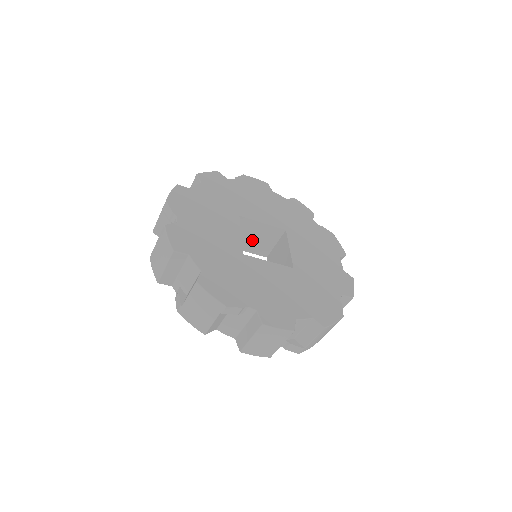
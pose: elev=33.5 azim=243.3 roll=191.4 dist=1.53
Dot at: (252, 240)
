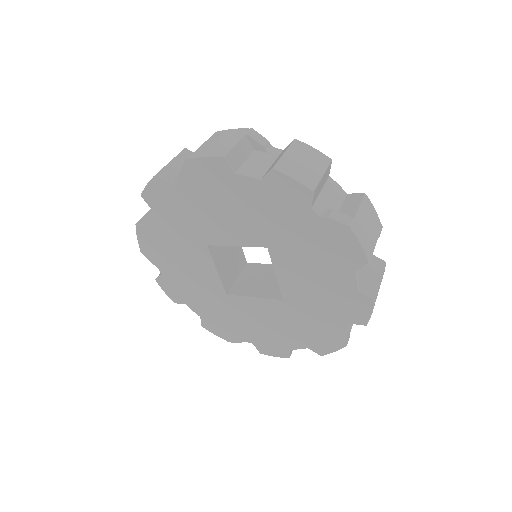
Dot at: occluded
